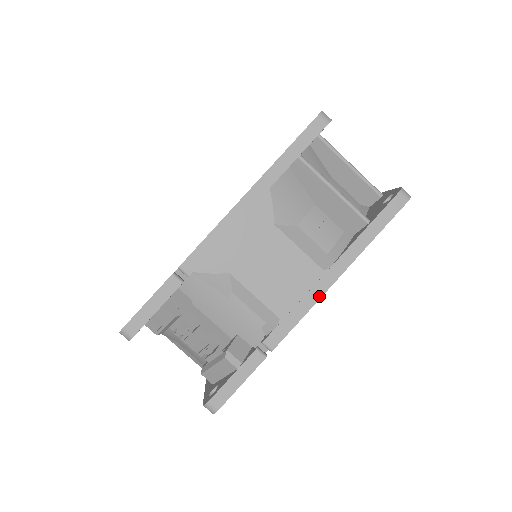
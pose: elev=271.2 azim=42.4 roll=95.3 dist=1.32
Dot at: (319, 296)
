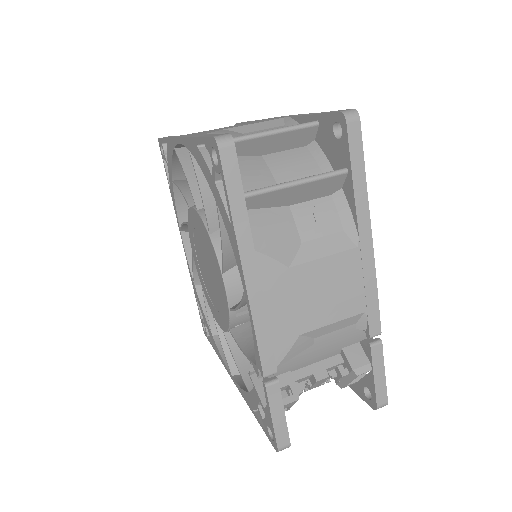
Dot at: (373, 266)
